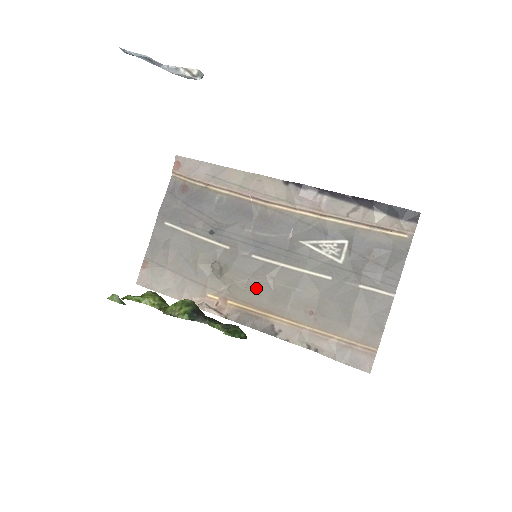
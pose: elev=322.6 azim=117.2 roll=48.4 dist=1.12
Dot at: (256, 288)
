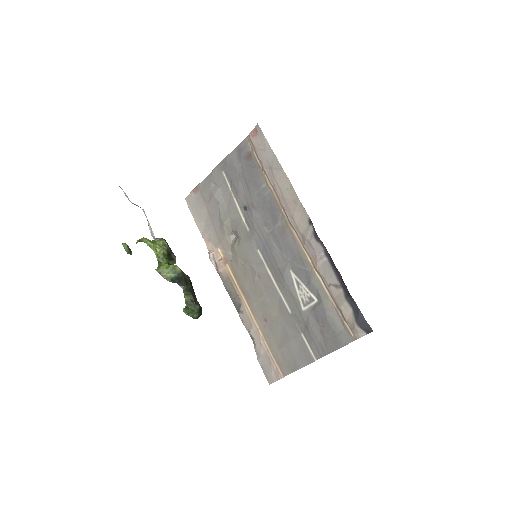
Dot at: (246, 273)
